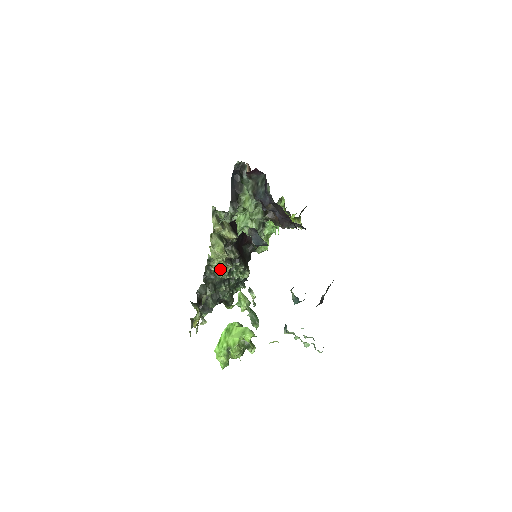
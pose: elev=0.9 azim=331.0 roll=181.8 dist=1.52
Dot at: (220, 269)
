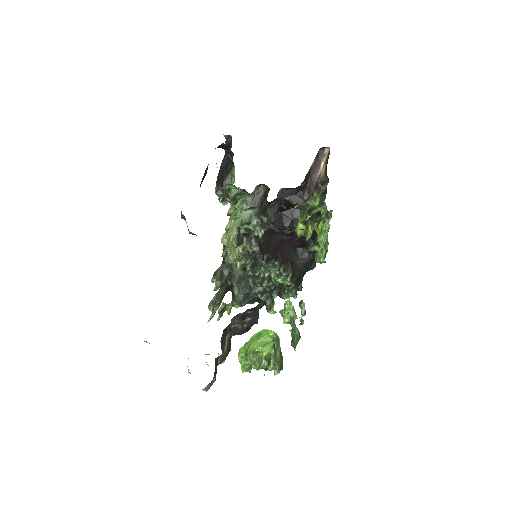
Dot at: (228, 258)
